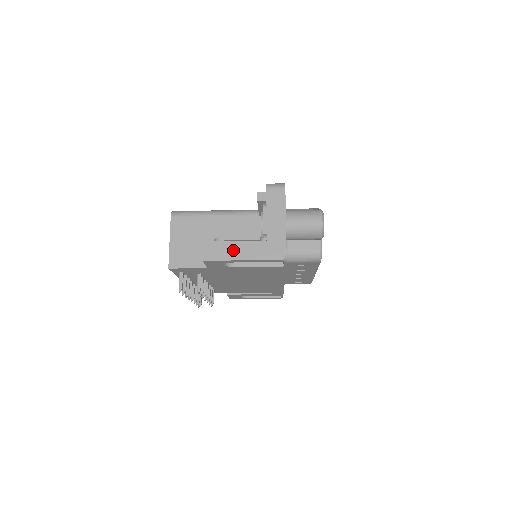
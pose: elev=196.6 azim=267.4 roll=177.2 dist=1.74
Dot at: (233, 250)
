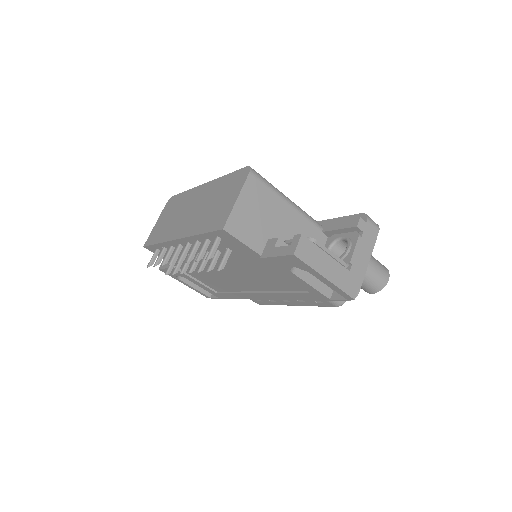
Dot at: (322, 262)
